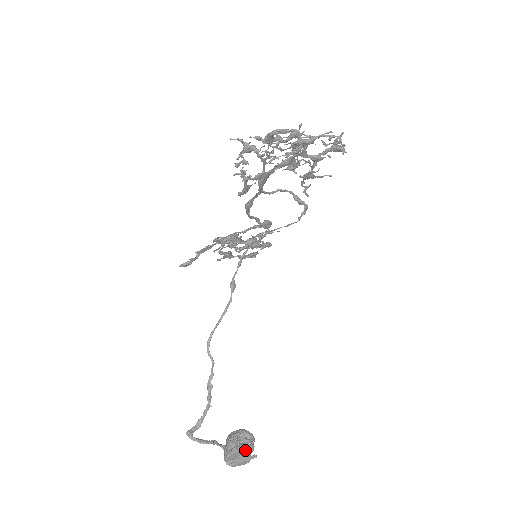
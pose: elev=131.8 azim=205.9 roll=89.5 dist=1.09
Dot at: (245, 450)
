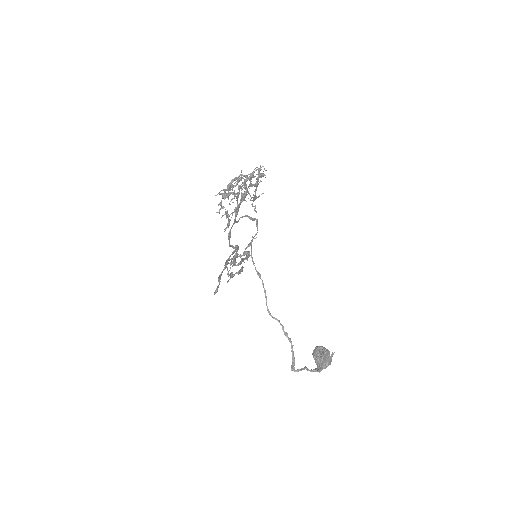
Dot at: (327, 353)
